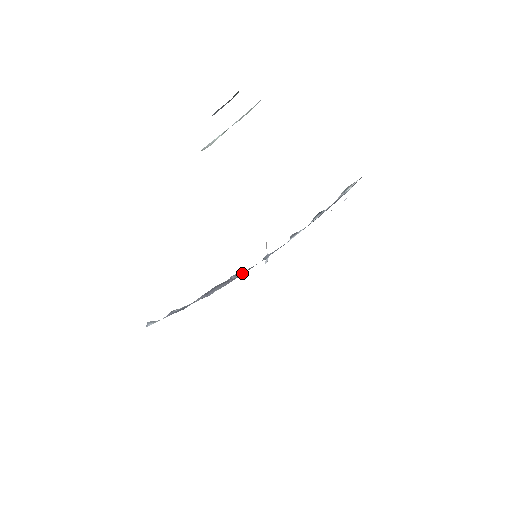
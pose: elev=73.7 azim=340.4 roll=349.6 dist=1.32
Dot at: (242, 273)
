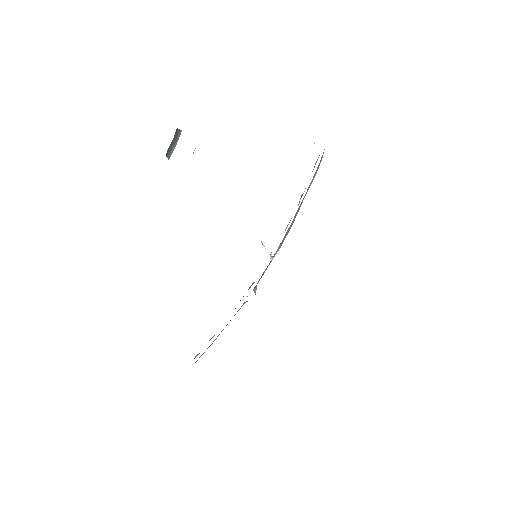
Dot at: occluded
